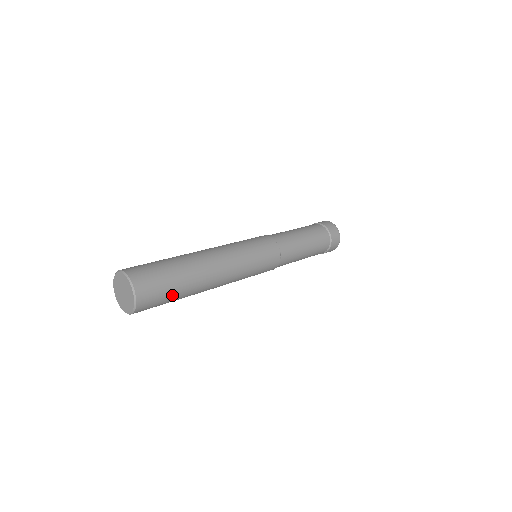
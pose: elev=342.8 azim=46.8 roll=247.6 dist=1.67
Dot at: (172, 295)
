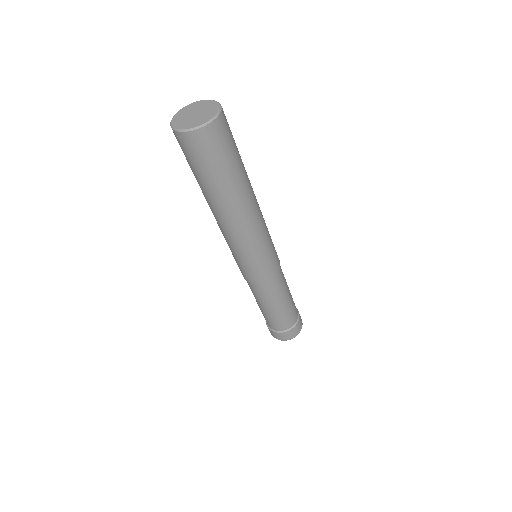
Dot at: occluded
